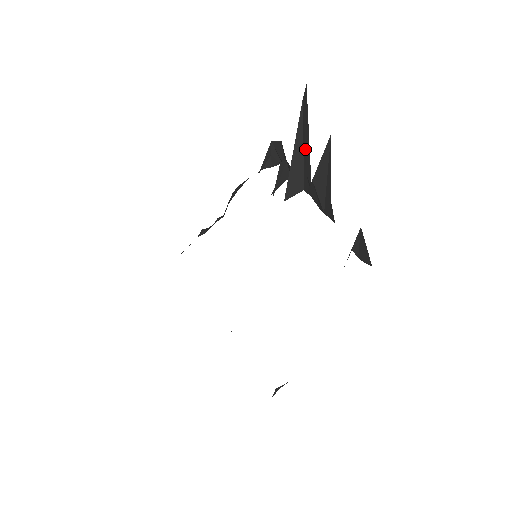
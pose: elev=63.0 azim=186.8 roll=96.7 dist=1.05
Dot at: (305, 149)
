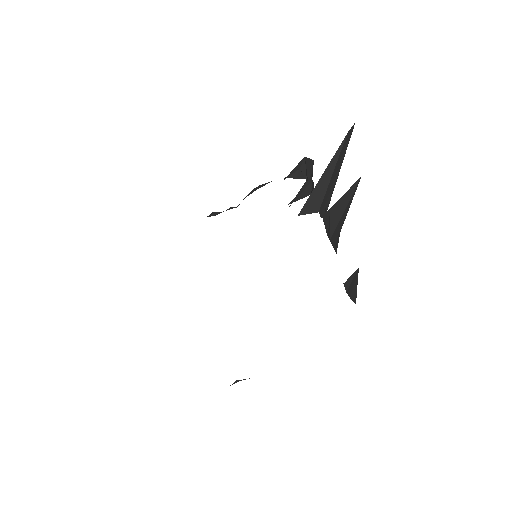
Dot at: (333, 177)
